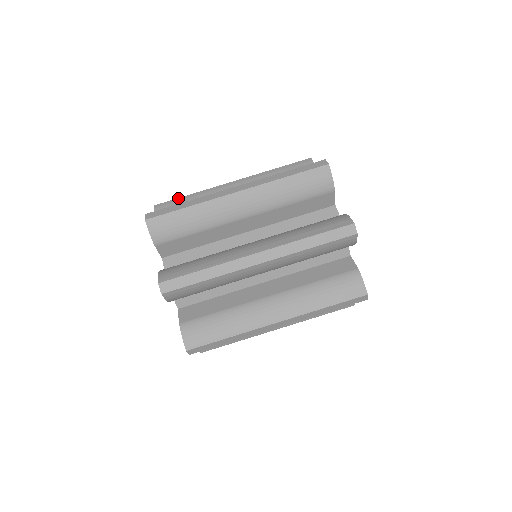
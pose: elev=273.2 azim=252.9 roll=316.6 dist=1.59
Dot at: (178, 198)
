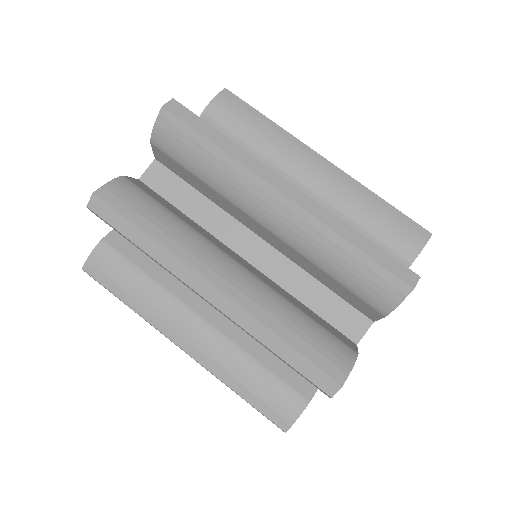
Dot at: (255, 109)
